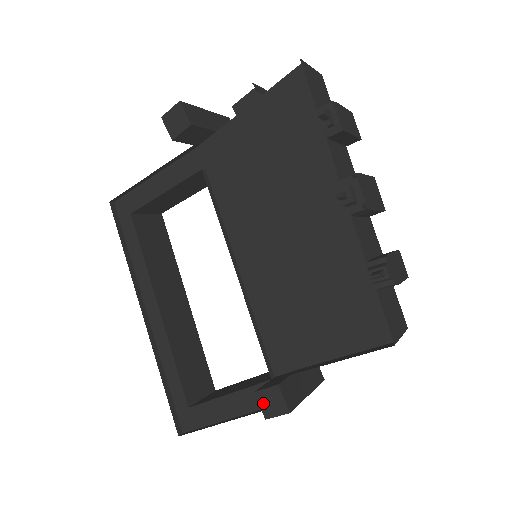
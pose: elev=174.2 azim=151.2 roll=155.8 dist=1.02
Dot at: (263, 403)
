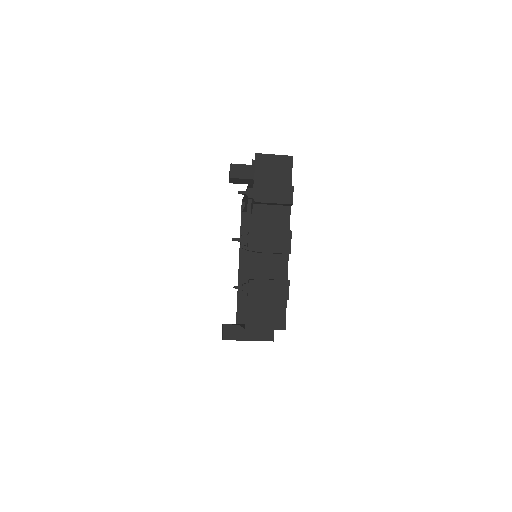
Dot at: (222, 331)
